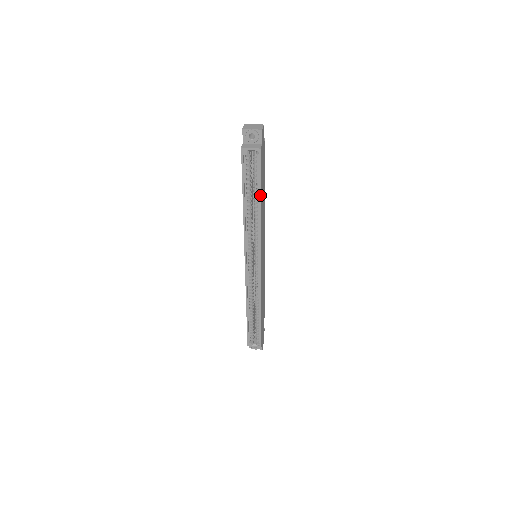
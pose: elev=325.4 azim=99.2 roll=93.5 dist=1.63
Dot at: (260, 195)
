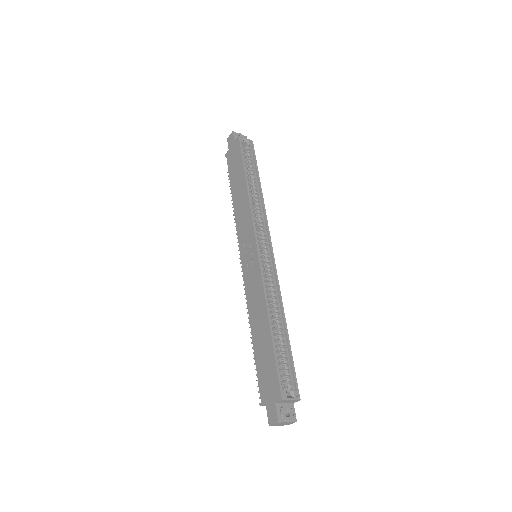
Dot at: (258, 175)
